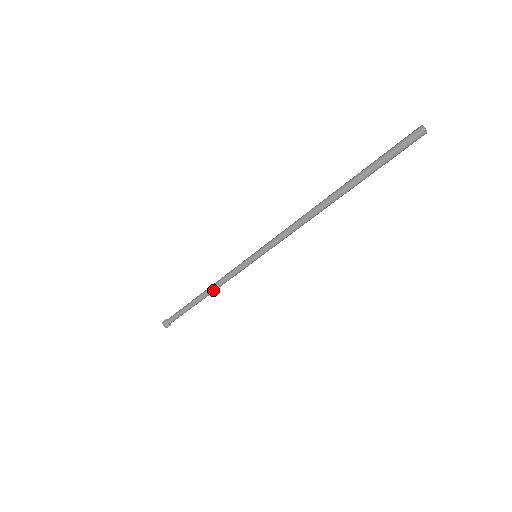
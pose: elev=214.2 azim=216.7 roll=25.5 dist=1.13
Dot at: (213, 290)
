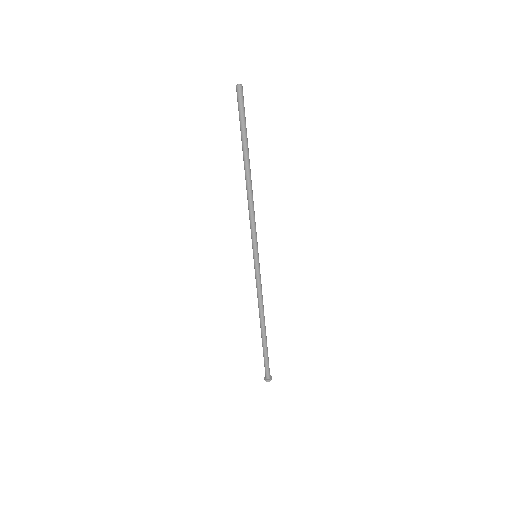
Dot at: (259, 311)
